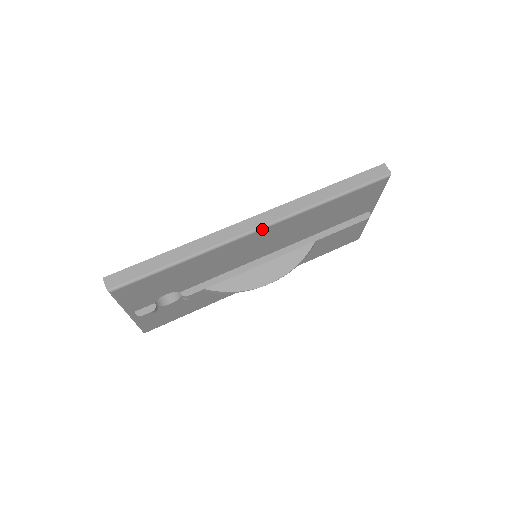
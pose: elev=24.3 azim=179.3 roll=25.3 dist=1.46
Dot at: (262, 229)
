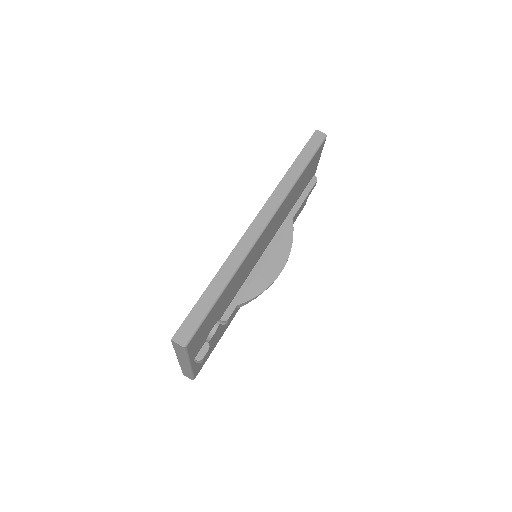
Dot at: (267, 226)
